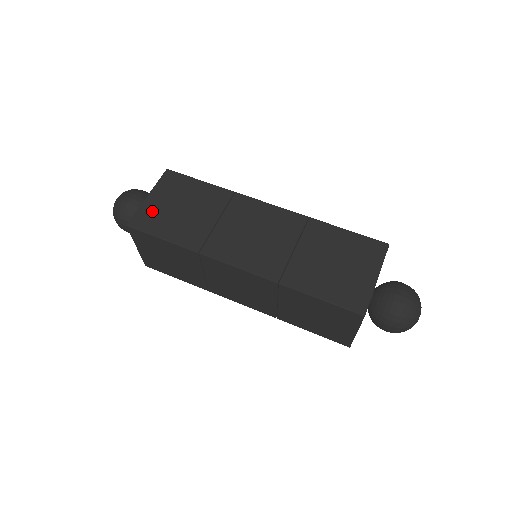
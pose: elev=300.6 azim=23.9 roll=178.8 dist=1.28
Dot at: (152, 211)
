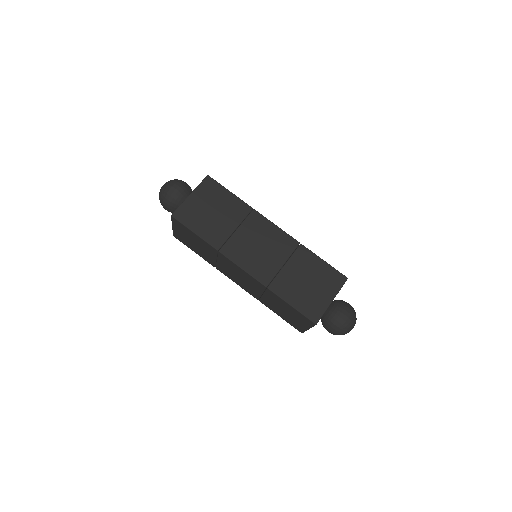
Dot at: (191, 209)
